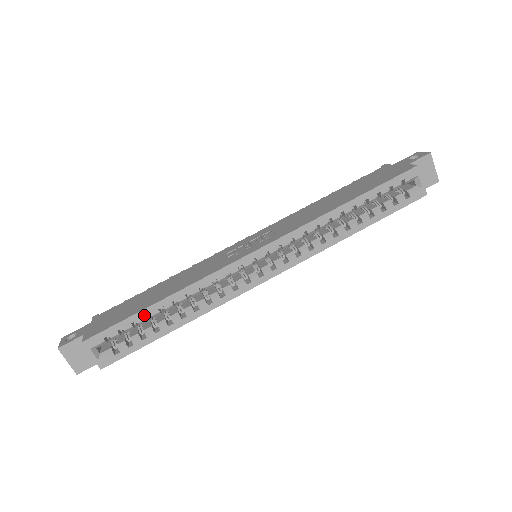
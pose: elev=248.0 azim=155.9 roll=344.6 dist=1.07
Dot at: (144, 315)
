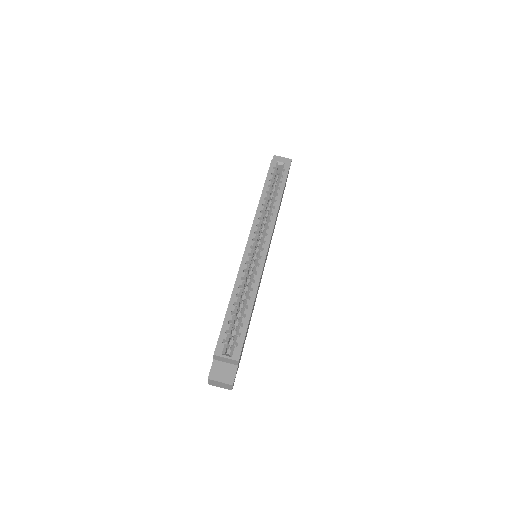
Dot at: (230, 314)
